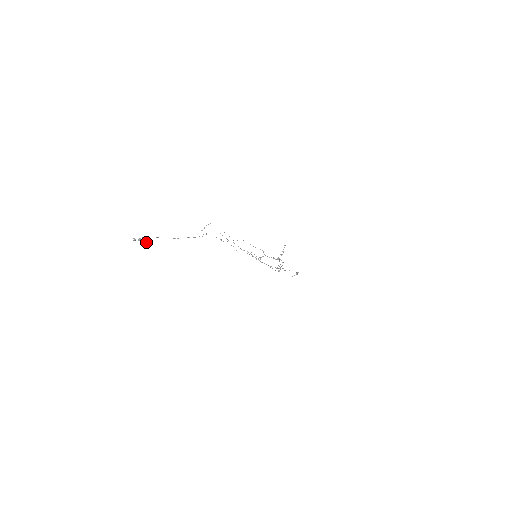
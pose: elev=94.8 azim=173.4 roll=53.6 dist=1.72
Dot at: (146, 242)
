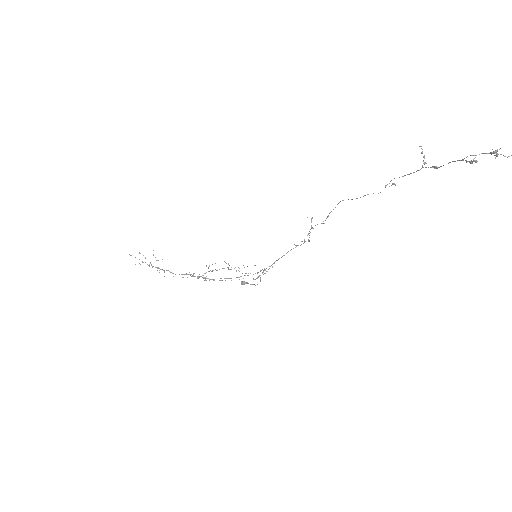
Dot at: occluded
